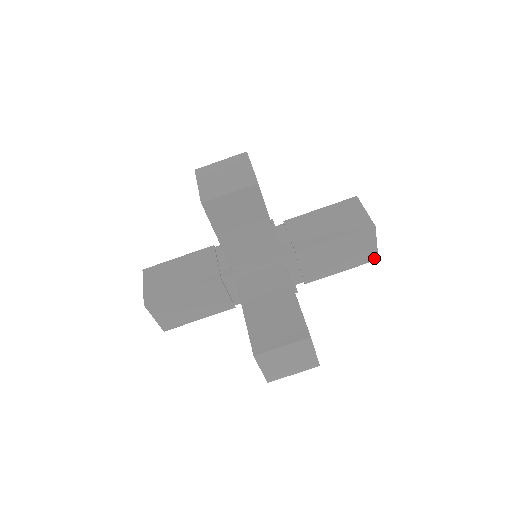
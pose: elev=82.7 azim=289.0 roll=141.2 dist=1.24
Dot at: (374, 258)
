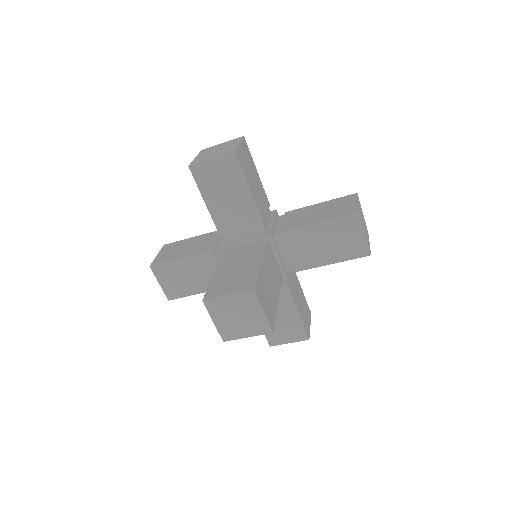
Dot at: occluded
